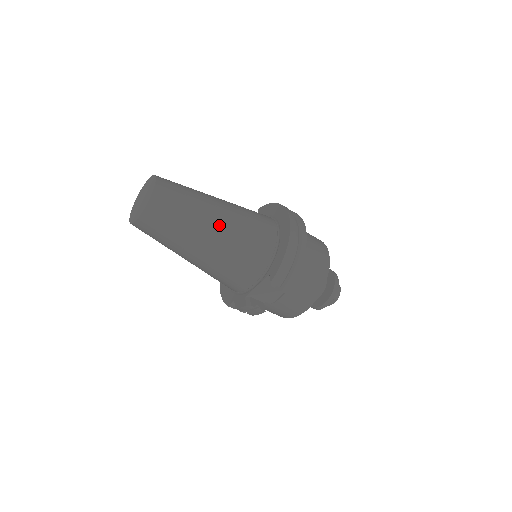
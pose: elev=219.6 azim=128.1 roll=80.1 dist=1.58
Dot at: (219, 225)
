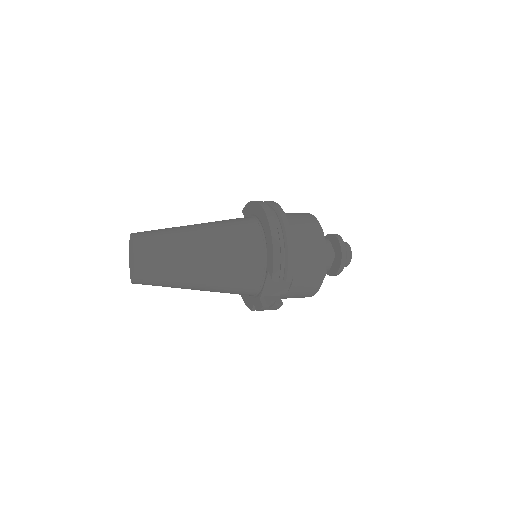
Dot at: (204, 251)
